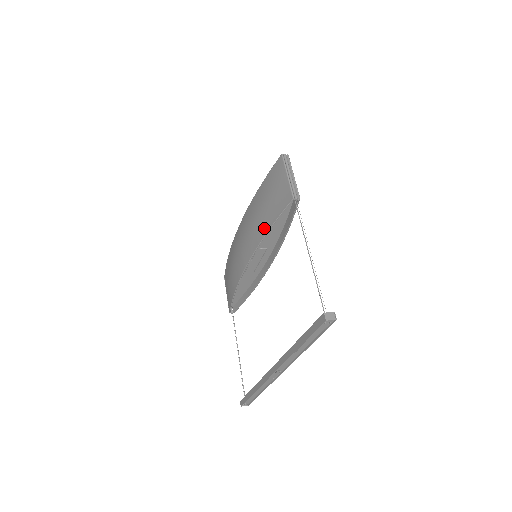
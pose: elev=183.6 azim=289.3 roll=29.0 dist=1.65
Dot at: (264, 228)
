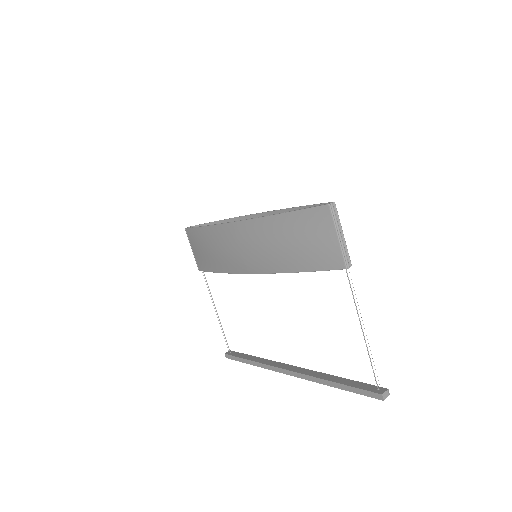
Dot at: (291, 266)
